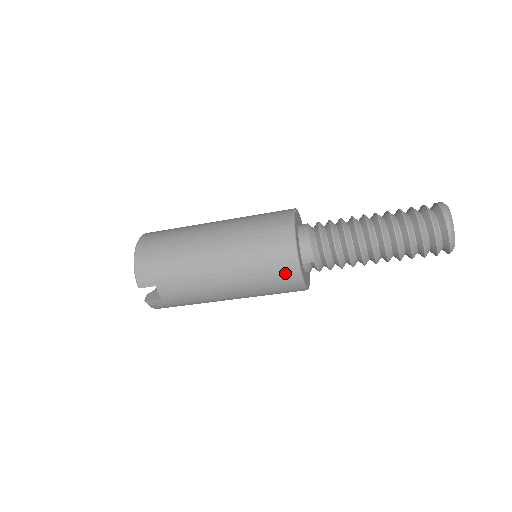
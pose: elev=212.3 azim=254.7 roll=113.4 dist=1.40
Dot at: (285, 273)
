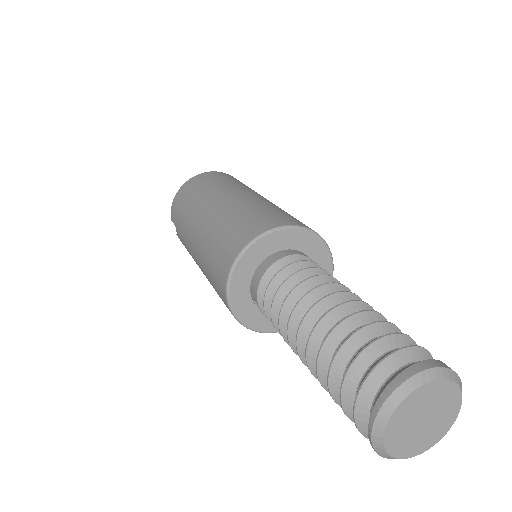
Dot at: (221, 292)
